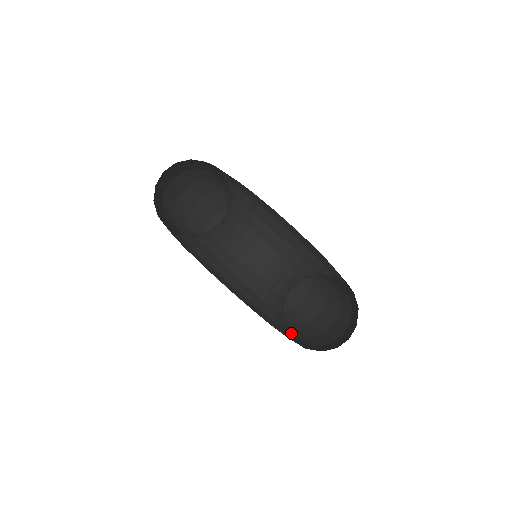
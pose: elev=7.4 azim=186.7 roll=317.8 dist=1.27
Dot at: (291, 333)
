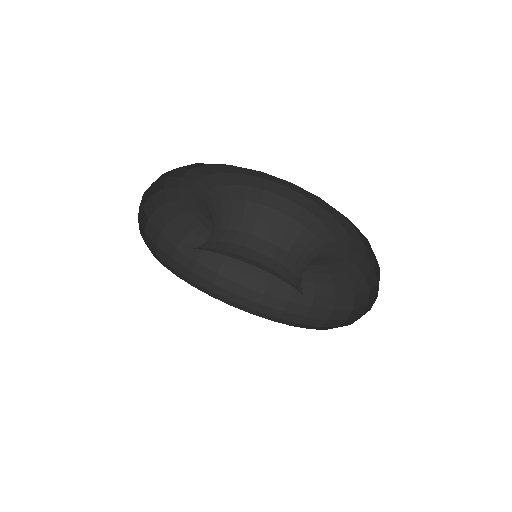
Dot at: occluded
